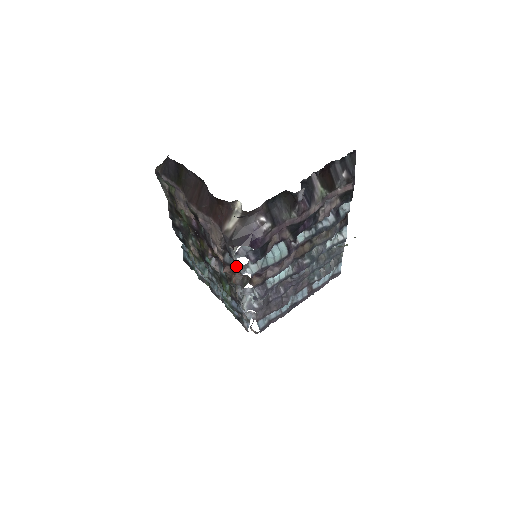
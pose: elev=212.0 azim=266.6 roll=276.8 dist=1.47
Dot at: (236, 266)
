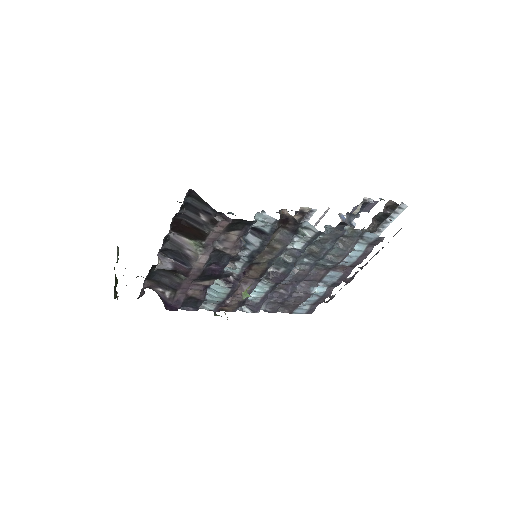
Dot at: occluded
